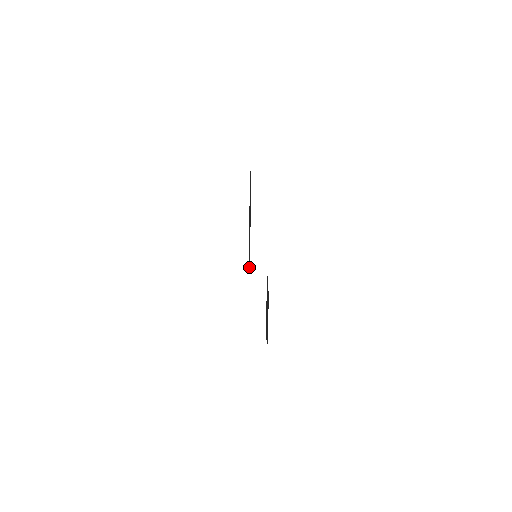
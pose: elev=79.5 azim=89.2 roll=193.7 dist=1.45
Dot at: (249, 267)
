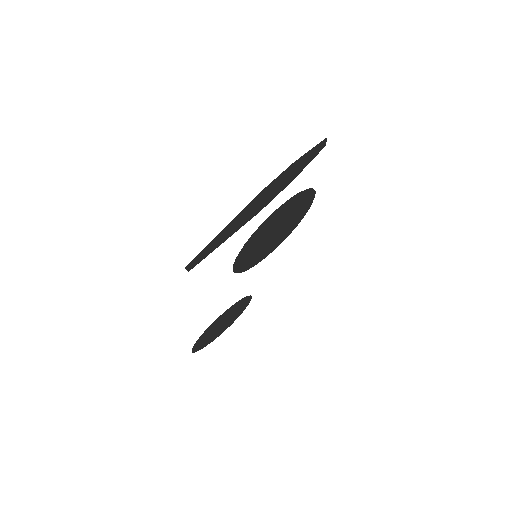
Dot at: (242, 265)
